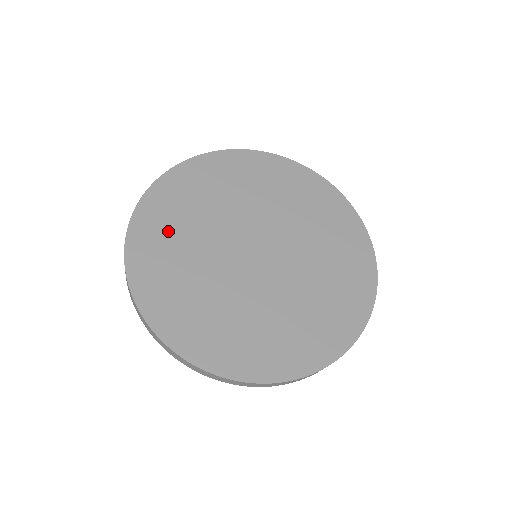
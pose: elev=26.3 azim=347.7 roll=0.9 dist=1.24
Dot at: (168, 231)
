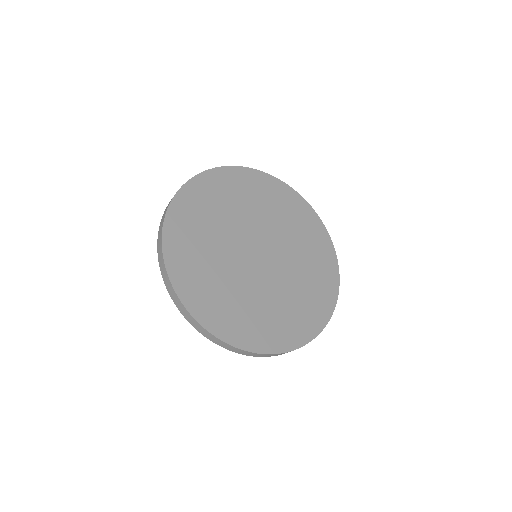
Dot at: (215, 198)
